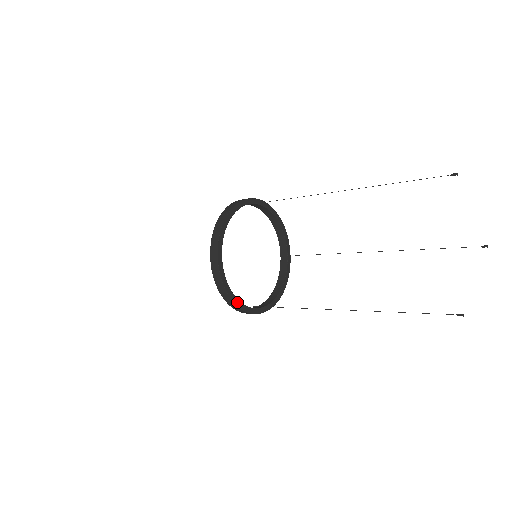
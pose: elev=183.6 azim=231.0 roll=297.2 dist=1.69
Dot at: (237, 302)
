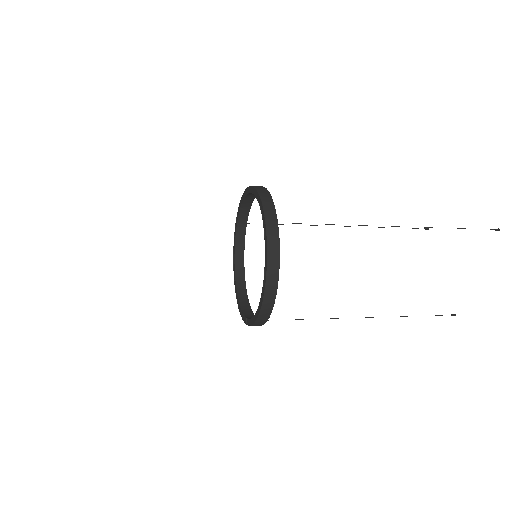
Dot at: occluded
